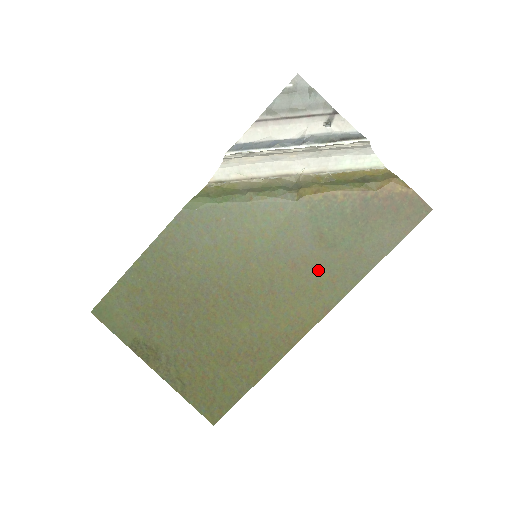
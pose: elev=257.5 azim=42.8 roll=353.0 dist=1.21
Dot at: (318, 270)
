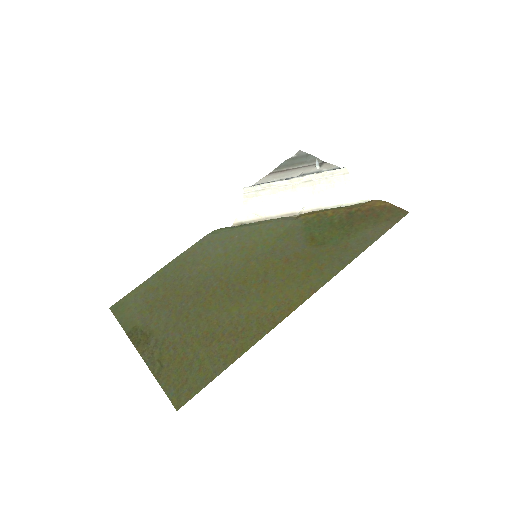
Dot at: (308, 261)
